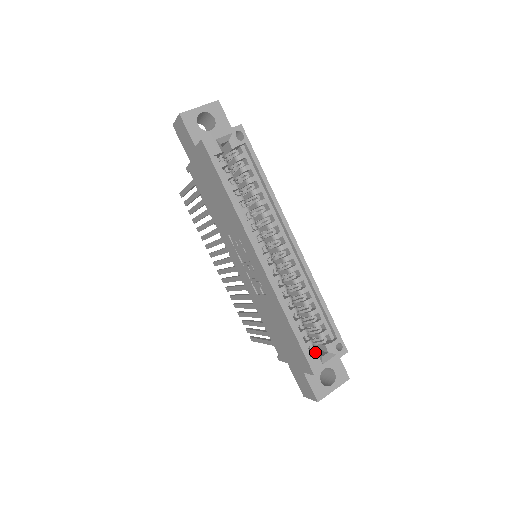
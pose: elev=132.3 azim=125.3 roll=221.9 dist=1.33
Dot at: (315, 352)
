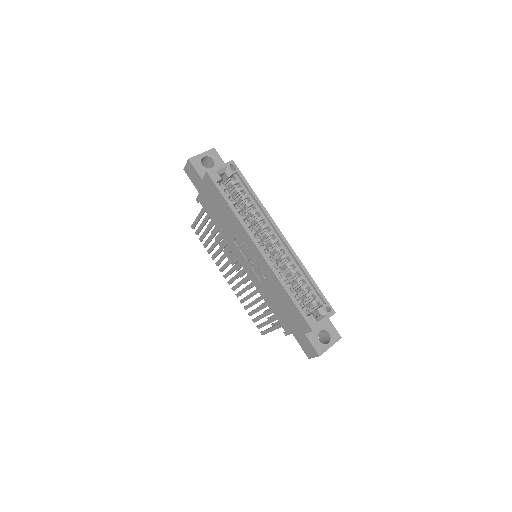
Dot at: (310, 314)
